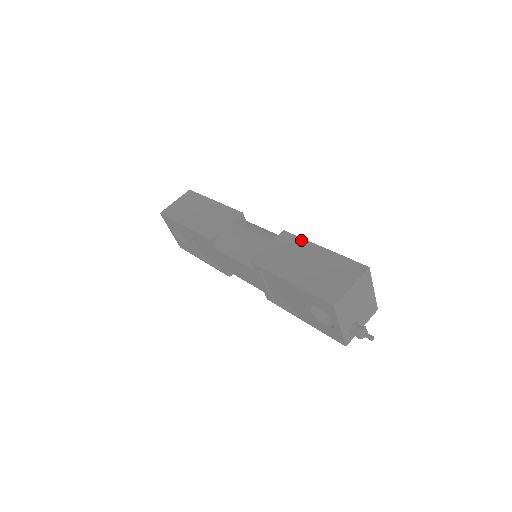
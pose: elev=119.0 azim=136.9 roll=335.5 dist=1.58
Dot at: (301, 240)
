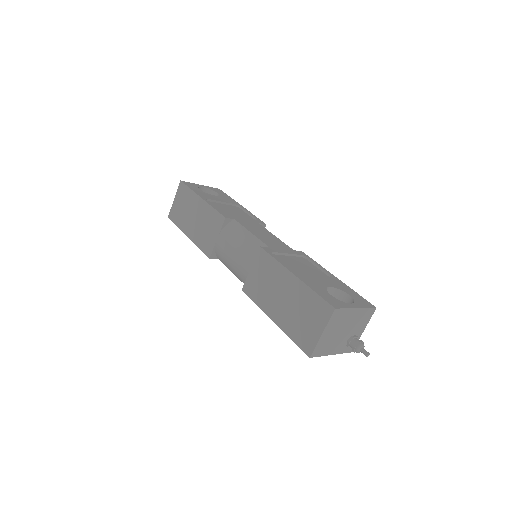
Dot at: (276, 263)
